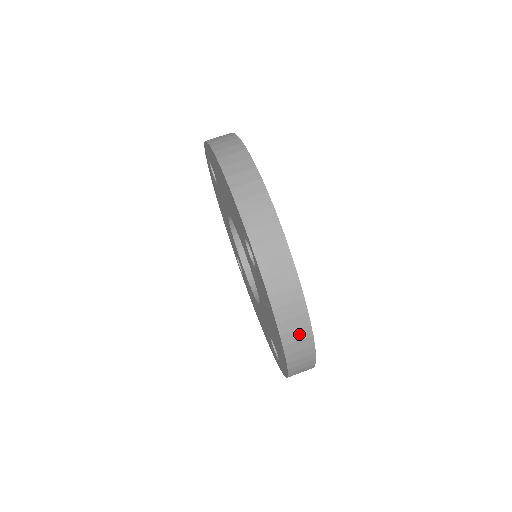
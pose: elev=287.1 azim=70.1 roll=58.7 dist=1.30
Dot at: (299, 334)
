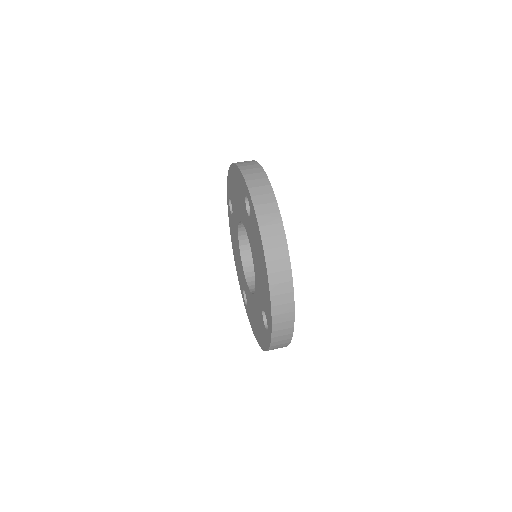
Dot at: (278, 253)
